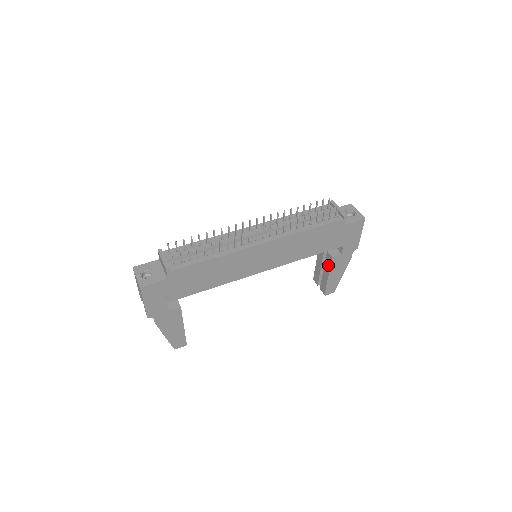
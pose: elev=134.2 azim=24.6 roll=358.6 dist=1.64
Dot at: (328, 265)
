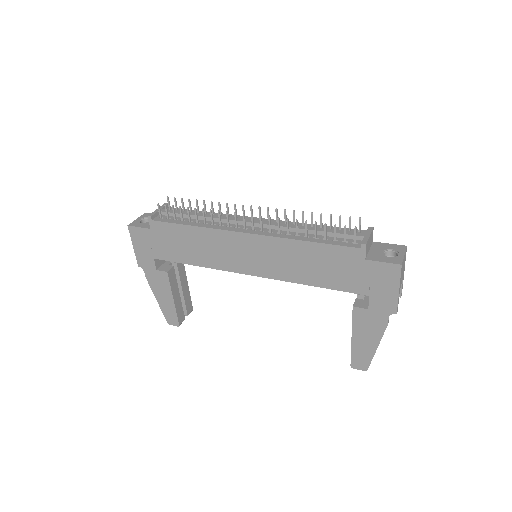
Dot at: (353, 319)
